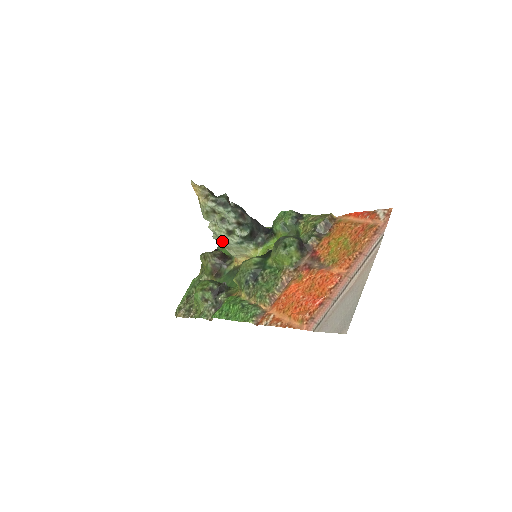
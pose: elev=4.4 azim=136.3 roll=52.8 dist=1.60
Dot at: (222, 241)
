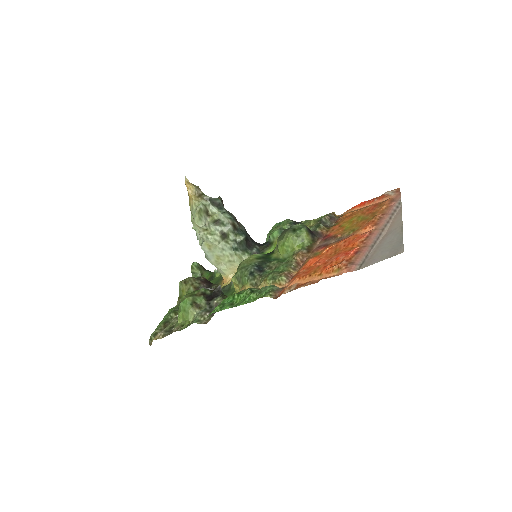
Dot at: (213, 250)
